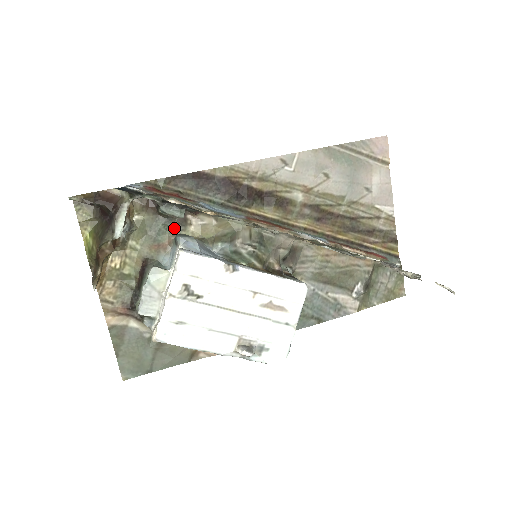
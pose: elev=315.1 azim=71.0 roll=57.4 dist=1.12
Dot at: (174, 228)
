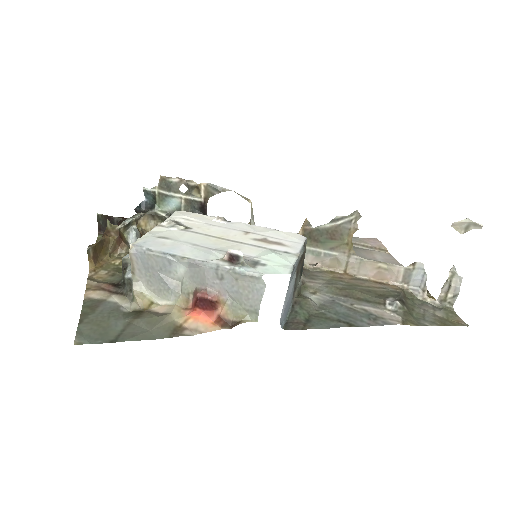
Dot at: occluded
